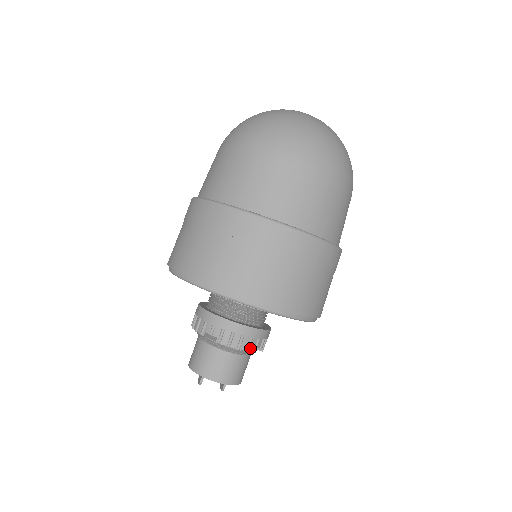
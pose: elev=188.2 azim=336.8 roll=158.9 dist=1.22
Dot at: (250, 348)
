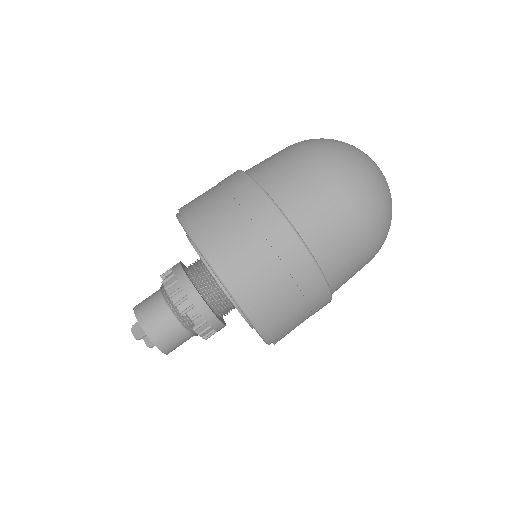
Dot at: (208, 336)
